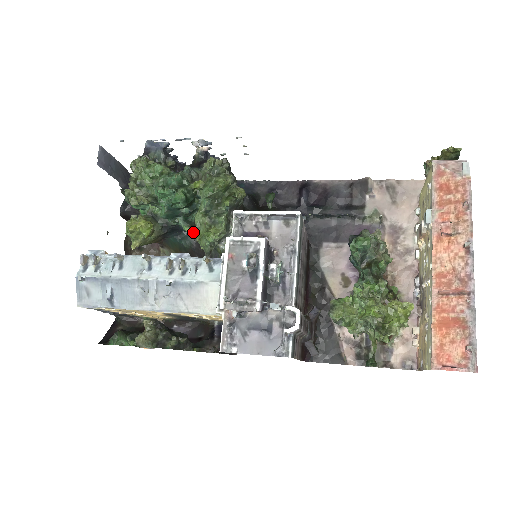
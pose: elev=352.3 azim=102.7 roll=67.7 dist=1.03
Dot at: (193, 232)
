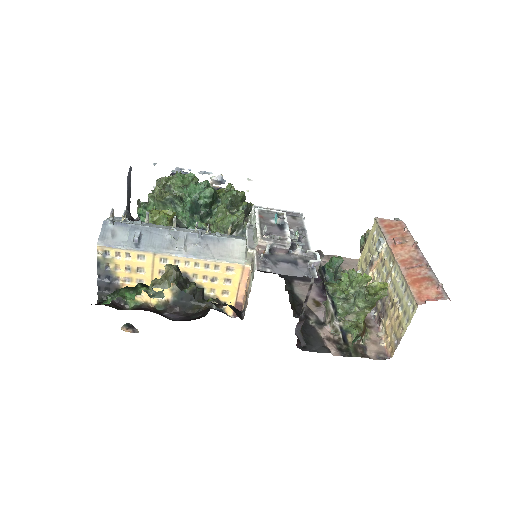
Dot at: occluded
